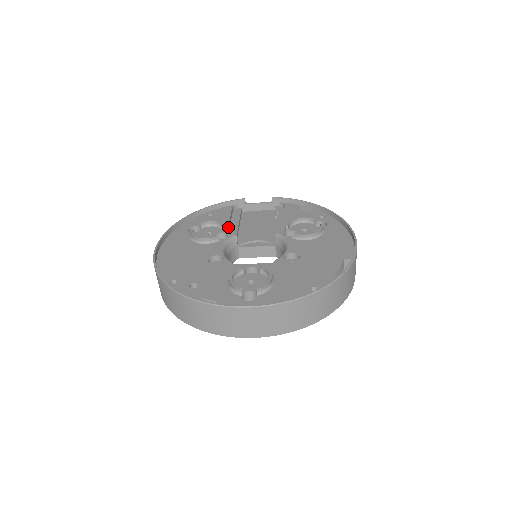
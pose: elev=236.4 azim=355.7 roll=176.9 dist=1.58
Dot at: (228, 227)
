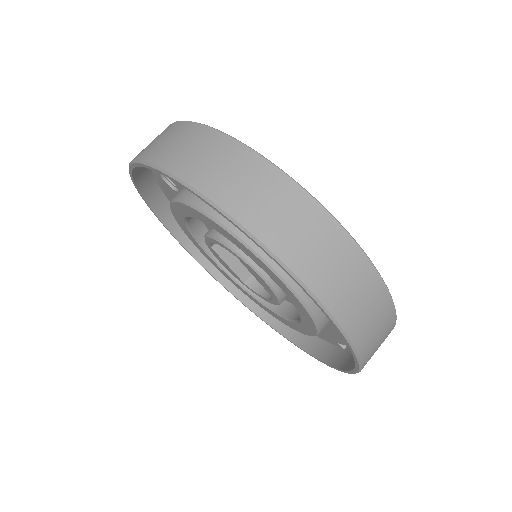
Dot at: occluded
